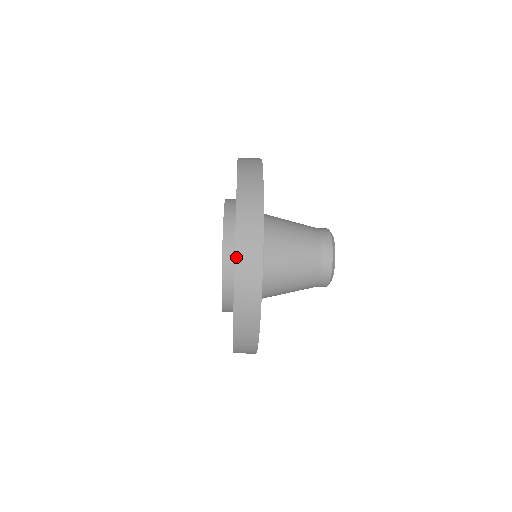
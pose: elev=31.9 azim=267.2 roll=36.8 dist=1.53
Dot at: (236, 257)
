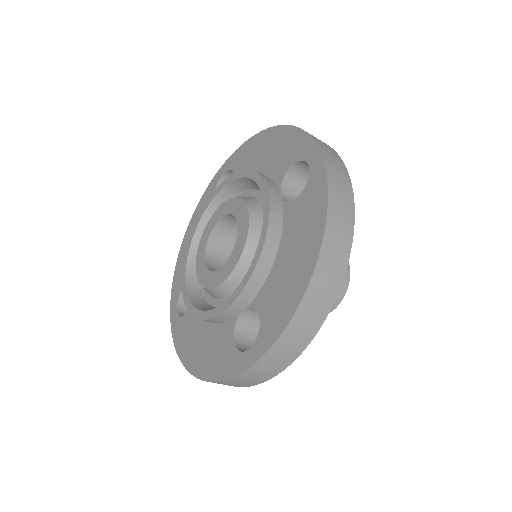
Dot at: (287, 328)
